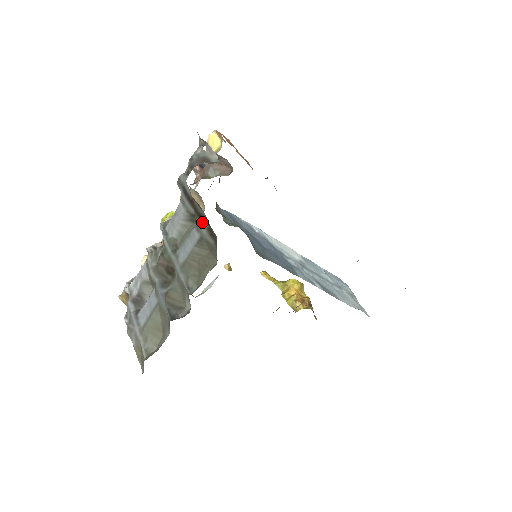
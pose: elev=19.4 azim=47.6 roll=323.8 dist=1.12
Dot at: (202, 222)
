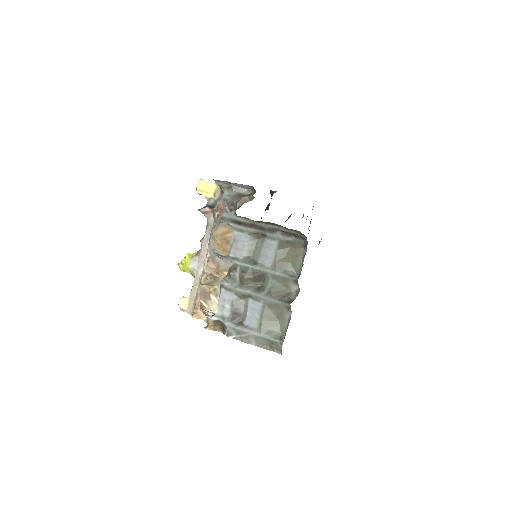
Dot at: (274, 232)
